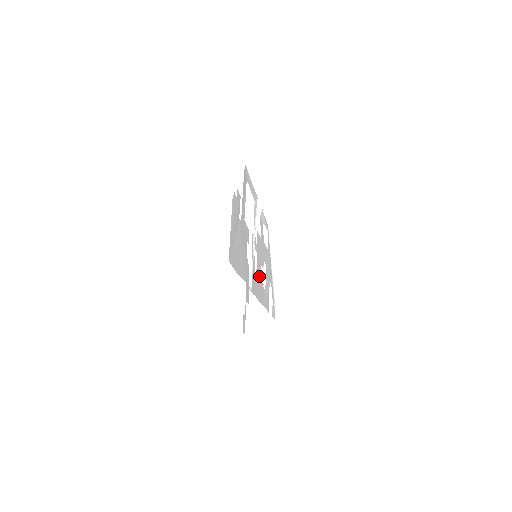
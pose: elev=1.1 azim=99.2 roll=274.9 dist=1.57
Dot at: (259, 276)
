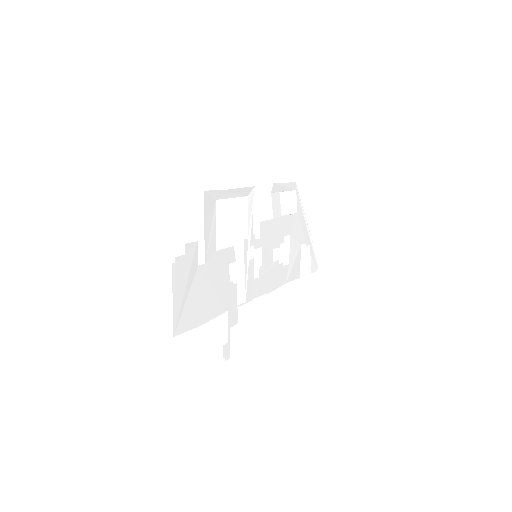
Dot at: (270, 265)
